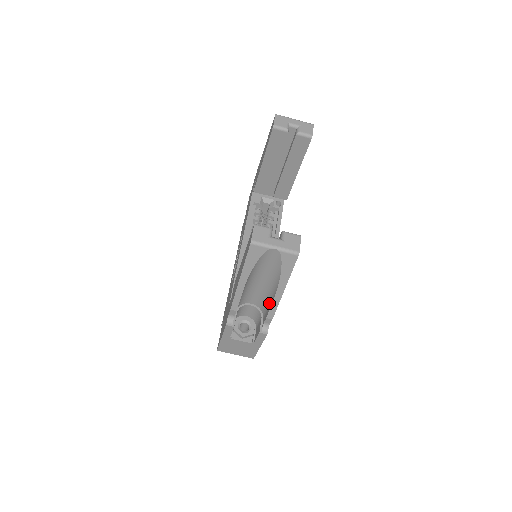
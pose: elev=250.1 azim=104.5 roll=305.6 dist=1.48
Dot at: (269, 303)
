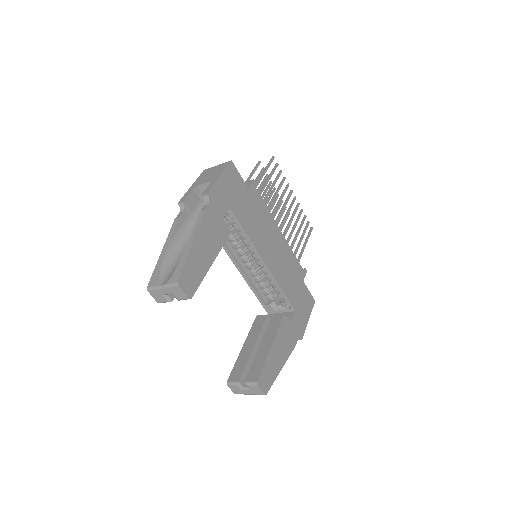
Dot at: occluded
